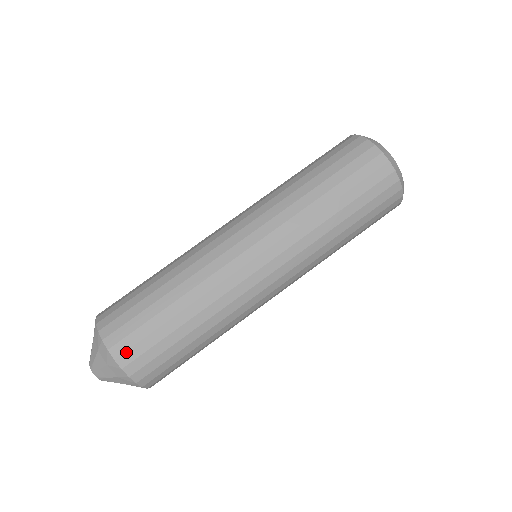
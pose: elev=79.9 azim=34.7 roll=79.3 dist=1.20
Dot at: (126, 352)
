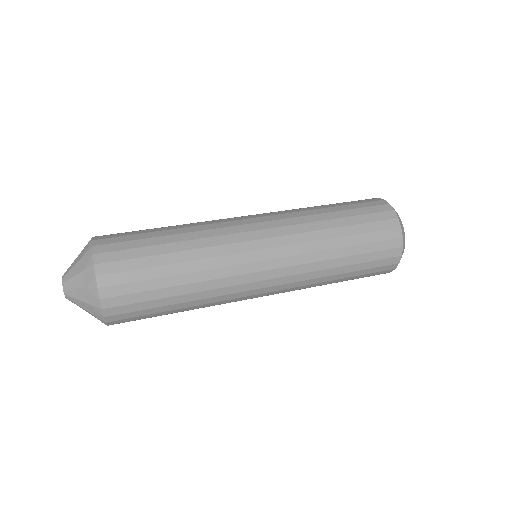
Dot at: (116, 307)
